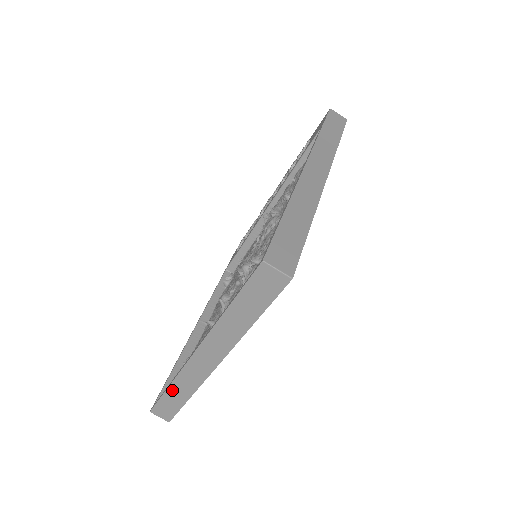
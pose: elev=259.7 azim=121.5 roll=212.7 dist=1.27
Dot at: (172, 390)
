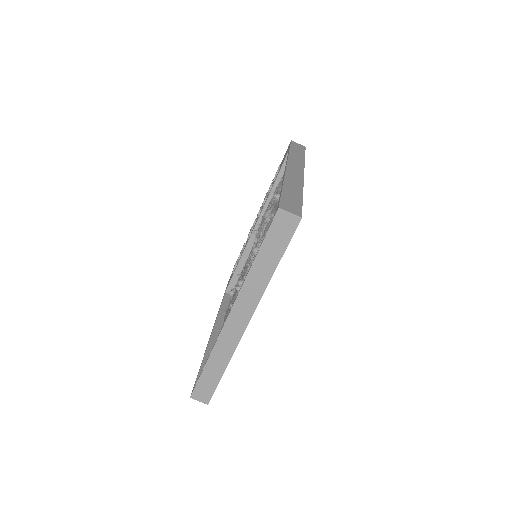
Dot at: (210, 363)
